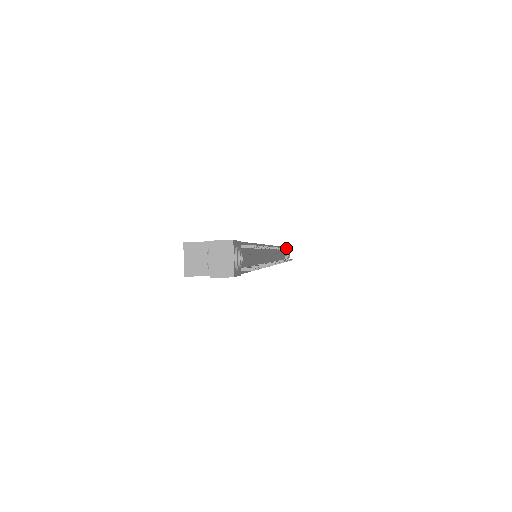
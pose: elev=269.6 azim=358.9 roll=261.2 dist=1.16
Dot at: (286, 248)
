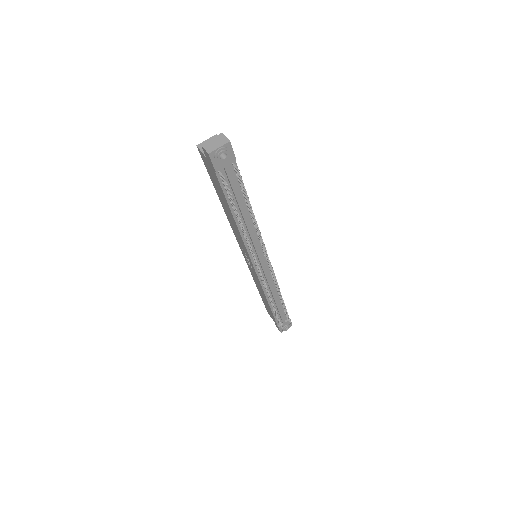
Dot at: occluded
